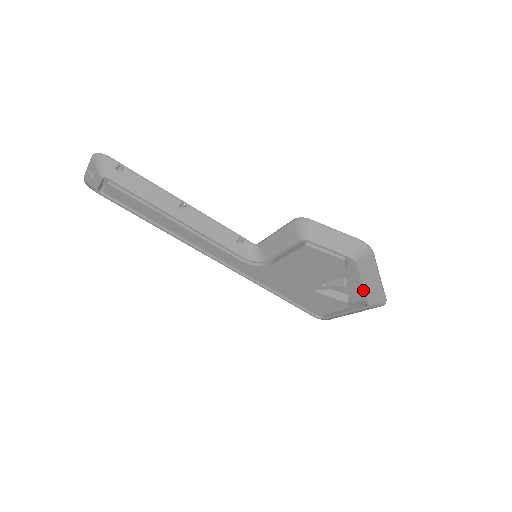
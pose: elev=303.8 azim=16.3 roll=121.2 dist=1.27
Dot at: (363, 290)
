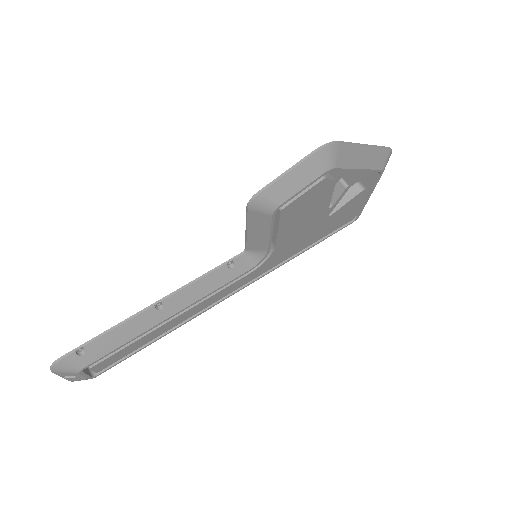
Dot at: (365, 171)
